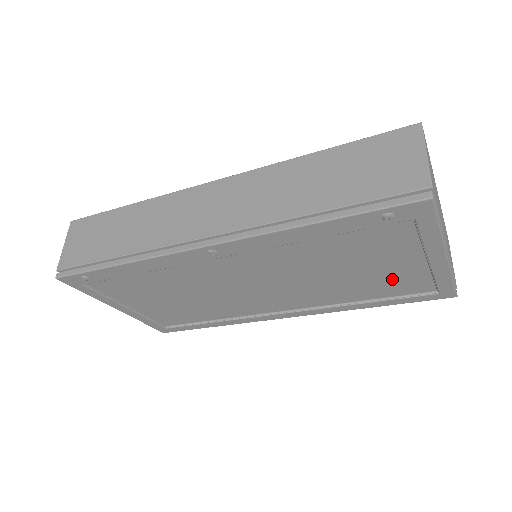
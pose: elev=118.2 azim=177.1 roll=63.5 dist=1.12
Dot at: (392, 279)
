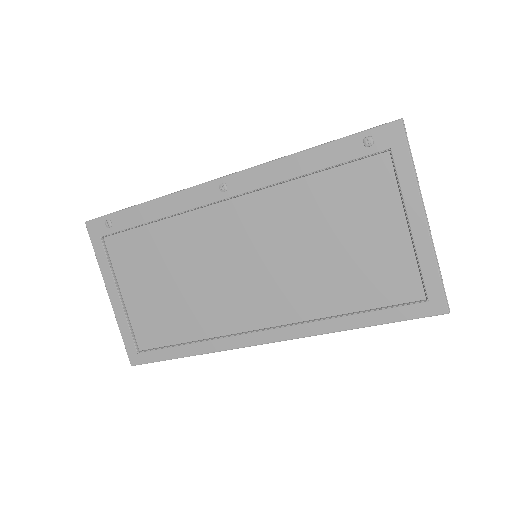
Dot at: (377, 265)
